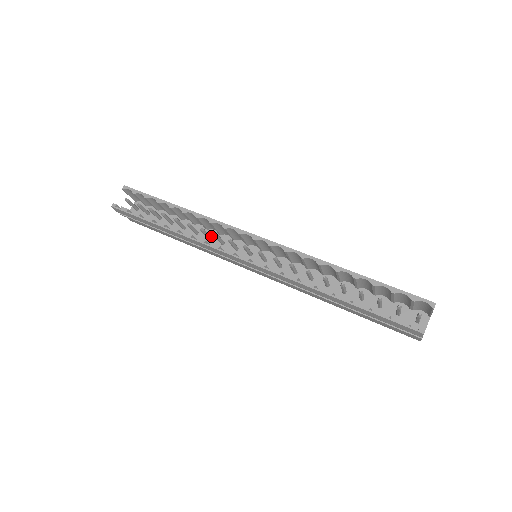
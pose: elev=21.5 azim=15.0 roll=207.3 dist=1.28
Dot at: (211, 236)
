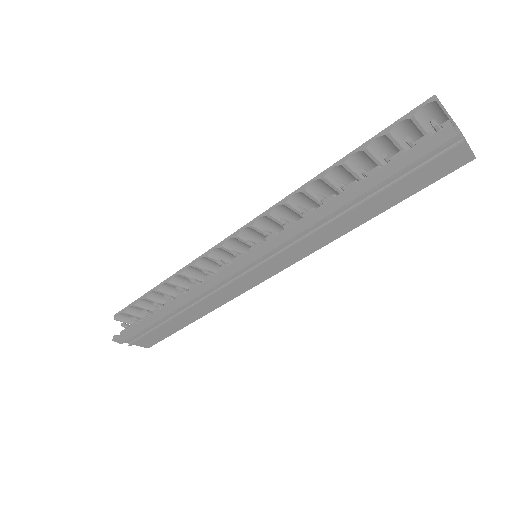
Dot at: occluded
